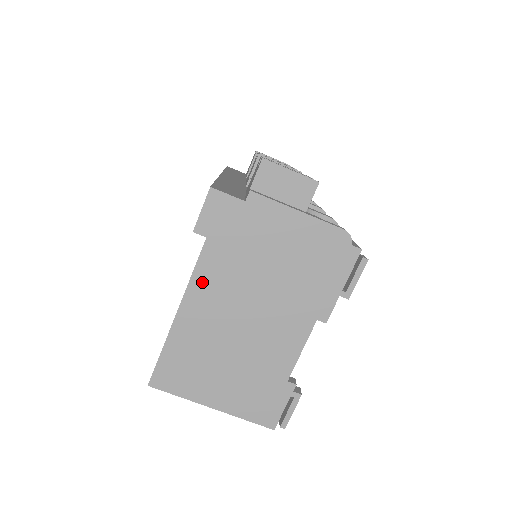
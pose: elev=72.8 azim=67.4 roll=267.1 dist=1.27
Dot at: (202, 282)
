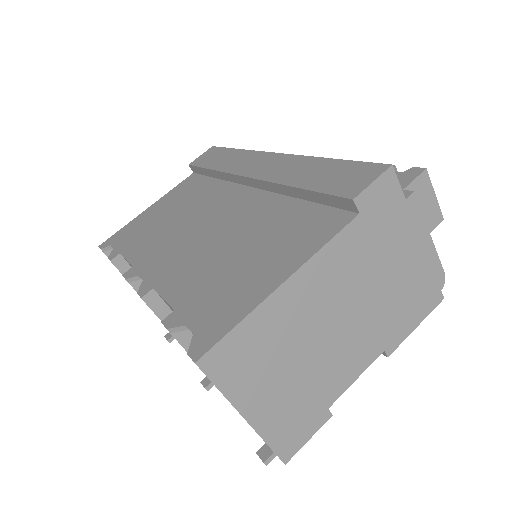
Dot at: (327, 259)
